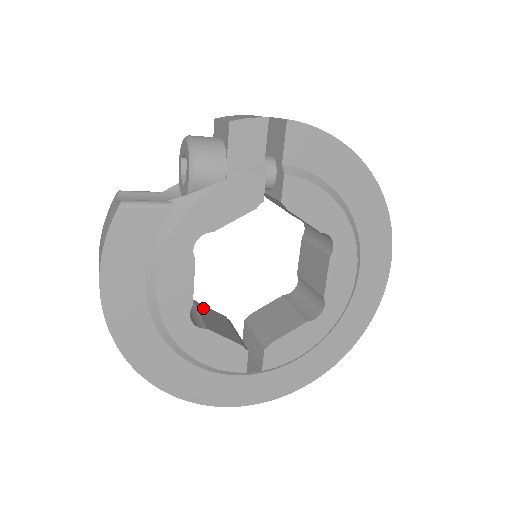
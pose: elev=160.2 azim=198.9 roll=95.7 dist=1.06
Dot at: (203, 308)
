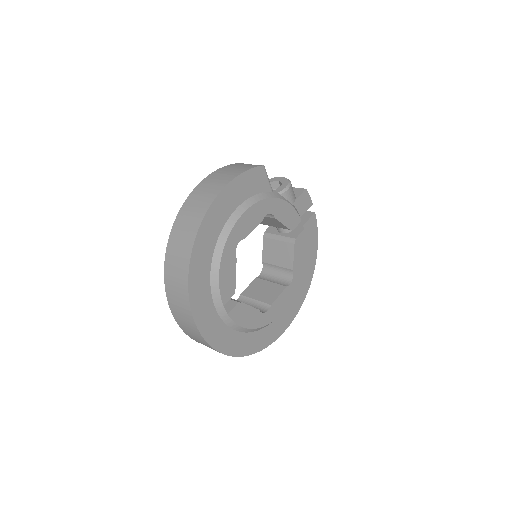
Dot at: occluded
